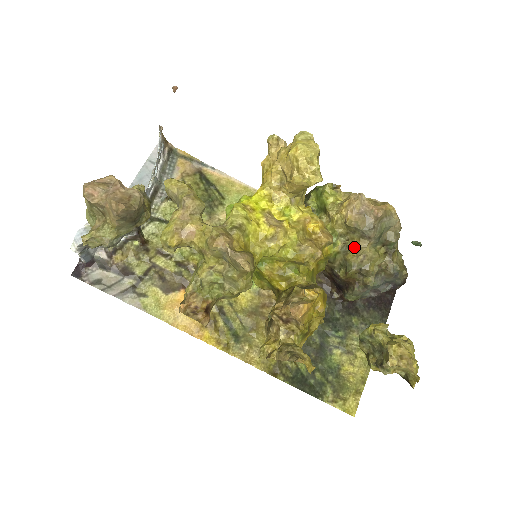
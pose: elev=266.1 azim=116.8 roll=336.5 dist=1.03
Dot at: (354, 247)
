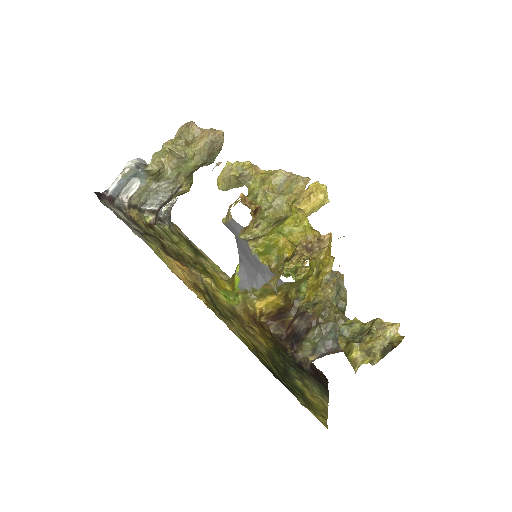
Dot at: (322, 289)
